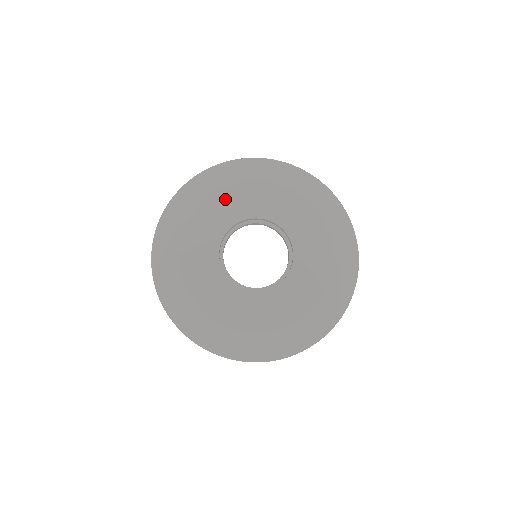
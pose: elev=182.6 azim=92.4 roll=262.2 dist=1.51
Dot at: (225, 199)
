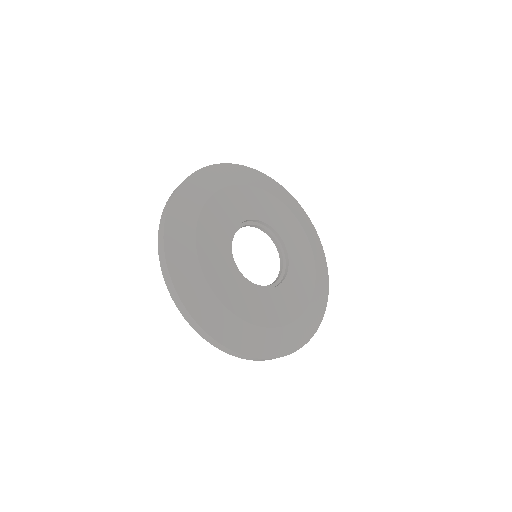
Dot at: (249, 195)
